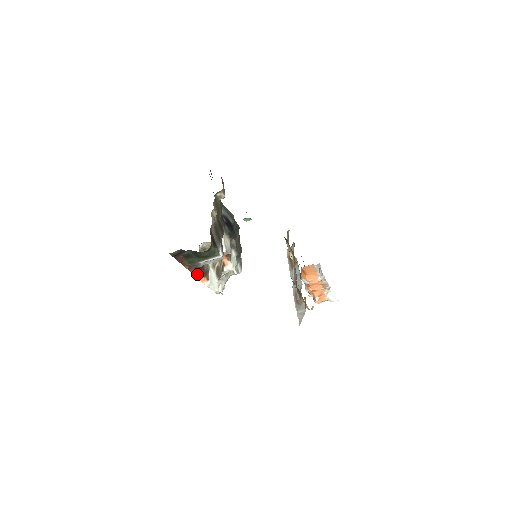
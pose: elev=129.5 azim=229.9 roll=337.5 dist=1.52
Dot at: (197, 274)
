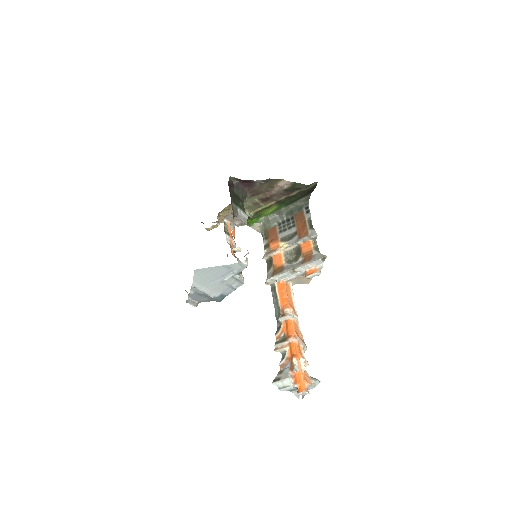
Dot at: (233, 223)
